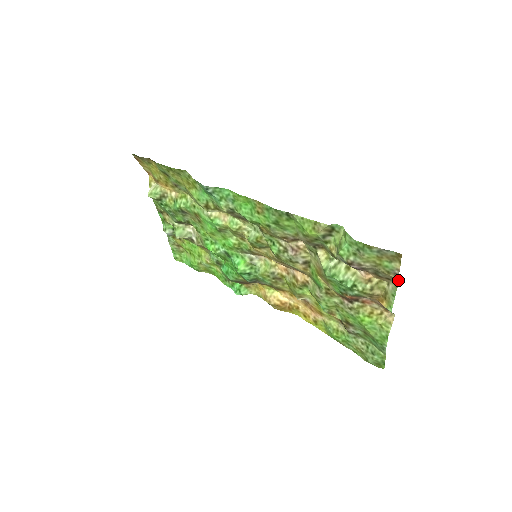
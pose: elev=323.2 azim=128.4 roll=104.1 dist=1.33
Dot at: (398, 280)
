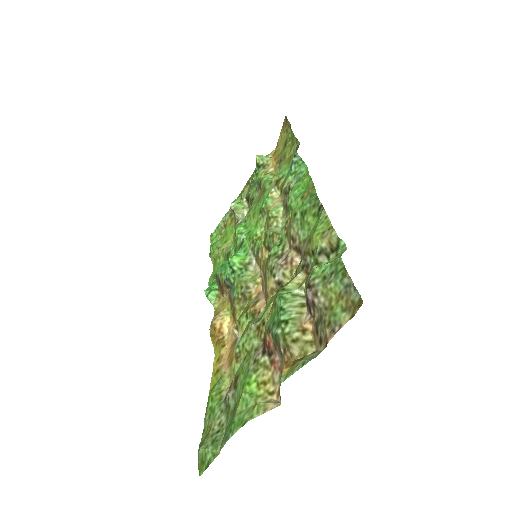
Dot at: occluded
